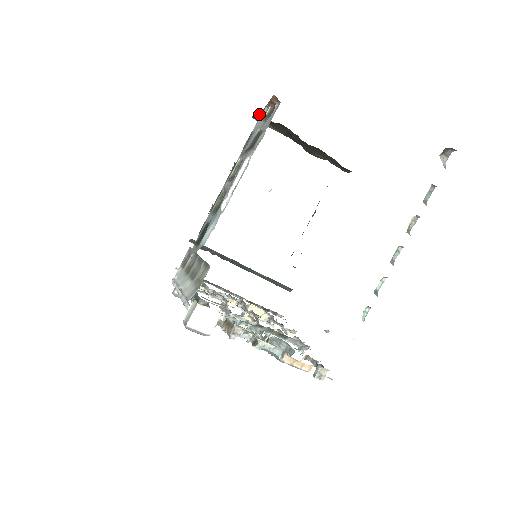
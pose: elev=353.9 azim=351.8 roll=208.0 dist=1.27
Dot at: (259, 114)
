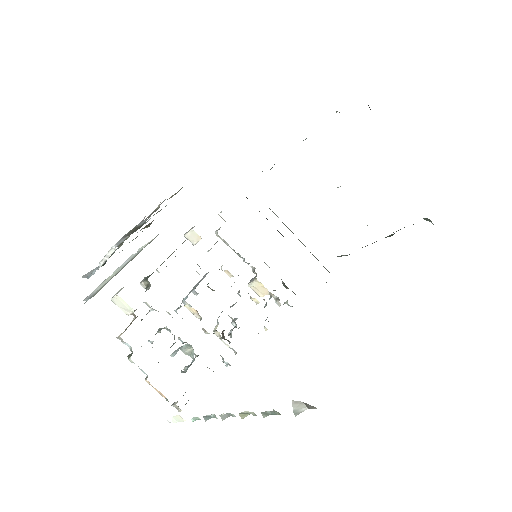
Dot at: occluded
